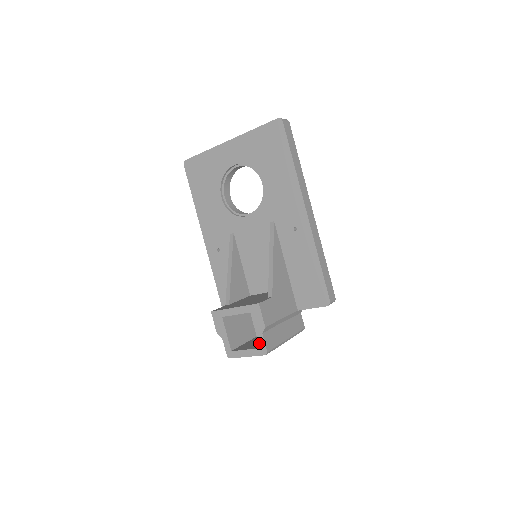
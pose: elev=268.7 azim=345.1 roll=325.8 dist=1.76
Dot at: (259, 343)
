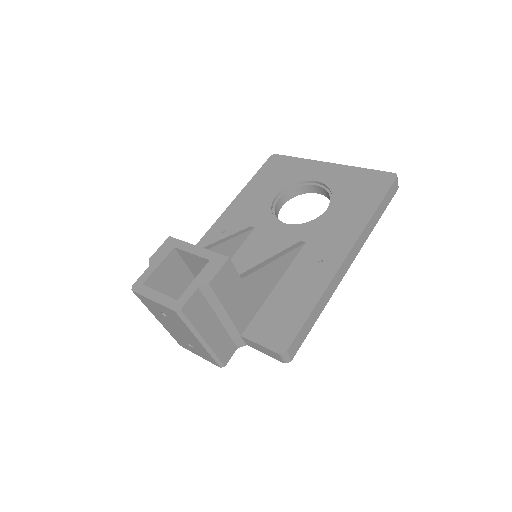
Dot at: (183, 294)
